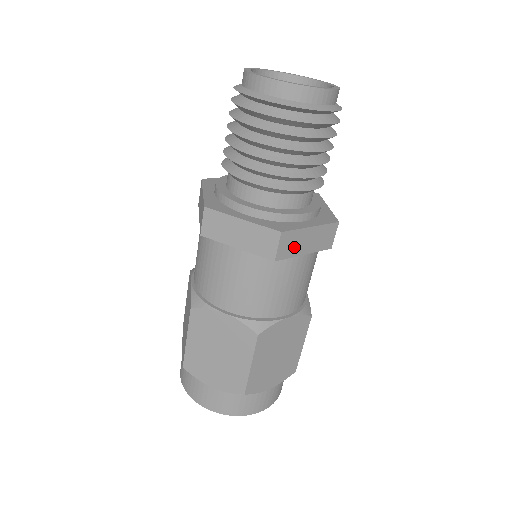
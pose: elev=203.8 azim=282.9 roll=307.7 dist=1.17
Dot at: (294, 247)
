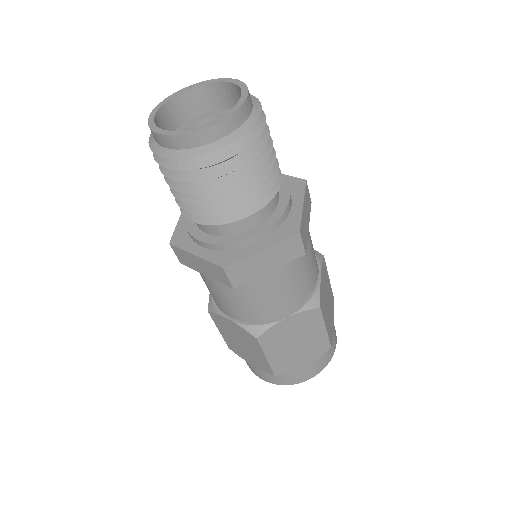
Dot at: (250, 271)
